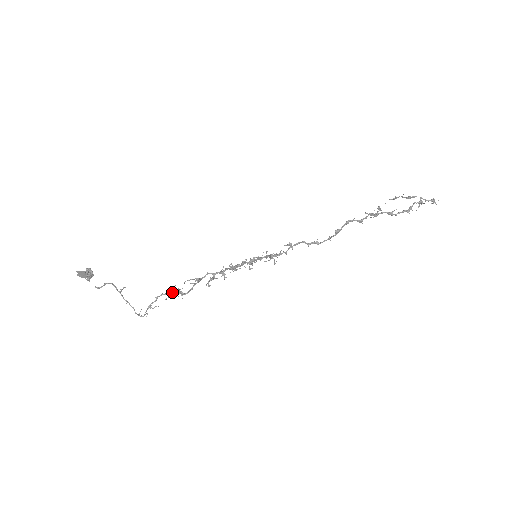
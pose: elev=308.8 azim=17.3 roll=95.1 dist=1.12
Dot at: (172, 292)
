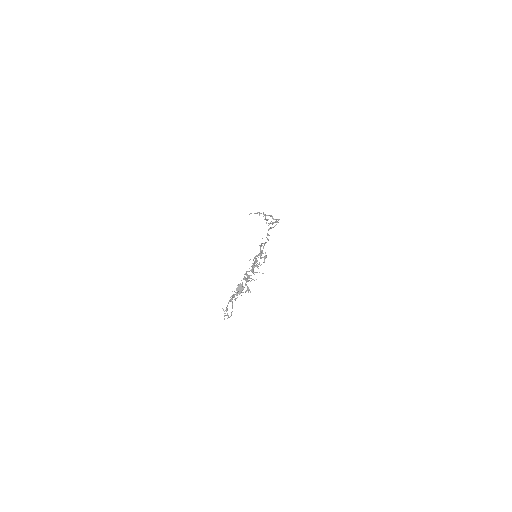
Dot at: (242, 292)
